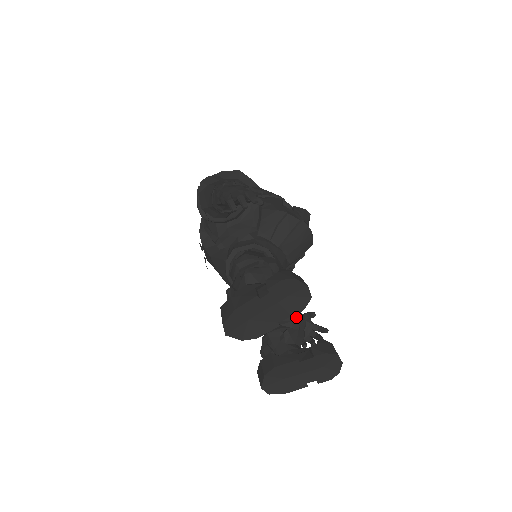
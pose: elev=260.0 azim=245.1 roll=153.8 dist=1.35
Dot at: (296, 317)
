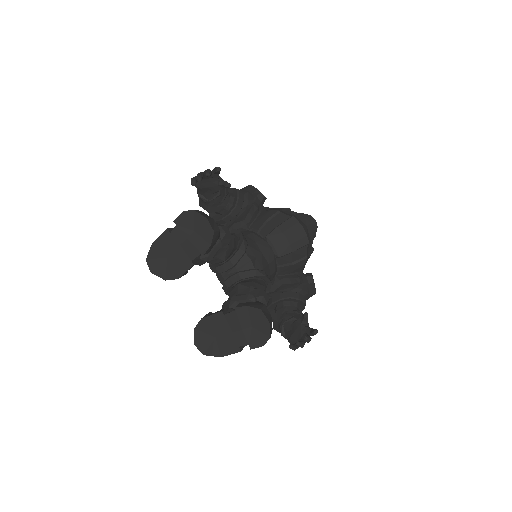
Dot at: (253, 291)
